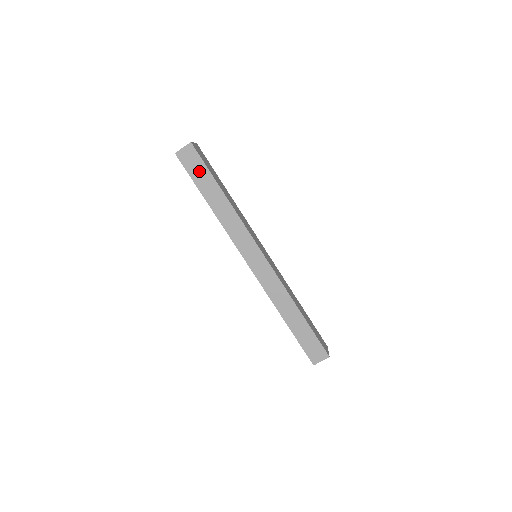
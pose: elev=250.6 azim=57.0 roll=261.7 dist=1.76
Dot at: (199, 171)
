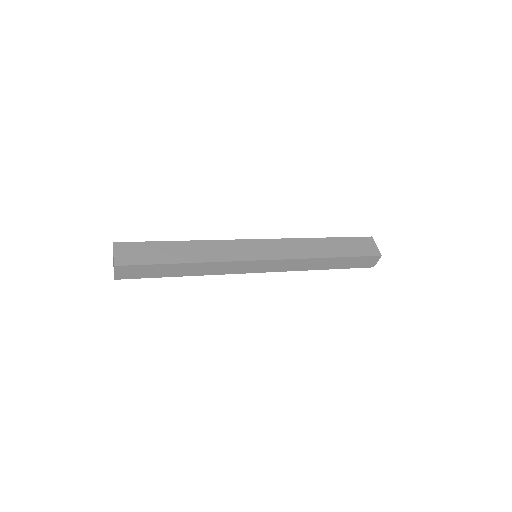
Dot at: (147, 271)
